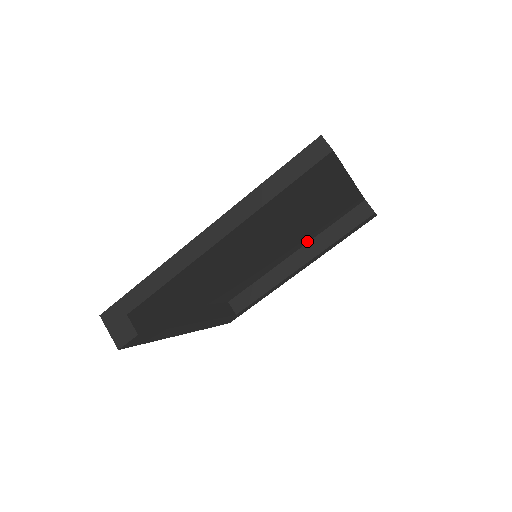
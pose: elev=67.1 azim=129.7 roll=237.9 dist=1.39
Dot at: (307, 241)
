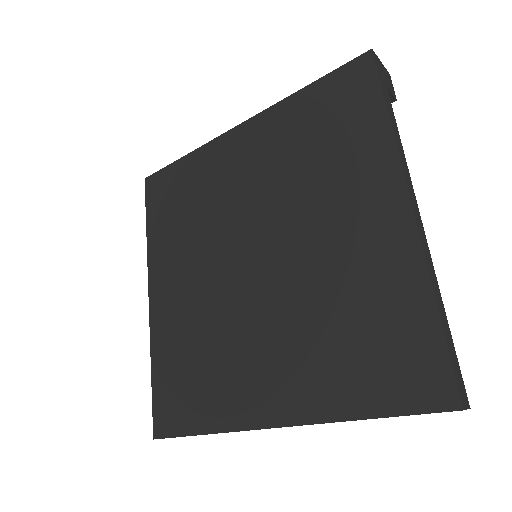
Dot at: occluded
